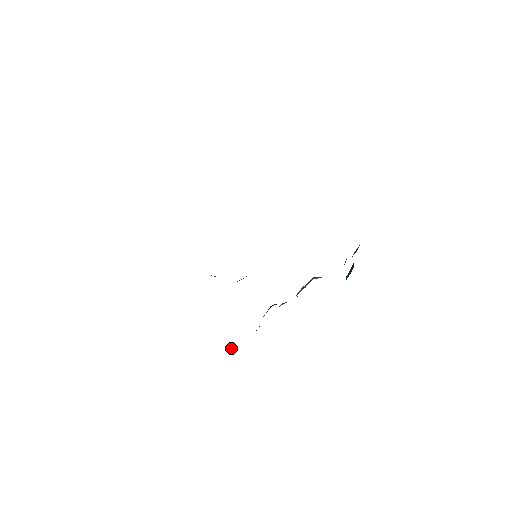
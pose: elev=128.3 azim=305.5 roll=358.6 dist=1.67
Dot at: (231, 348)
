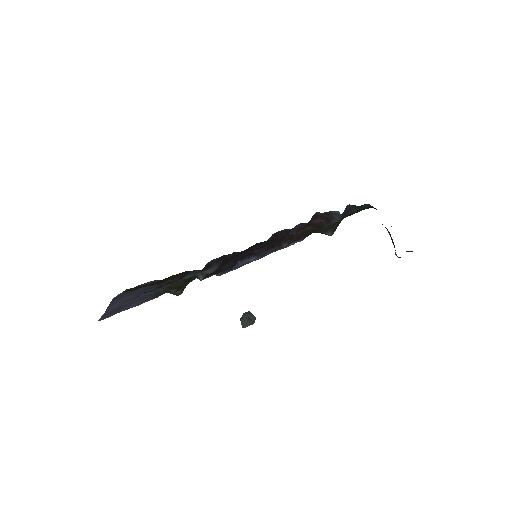
Dot at: (242, 315)
